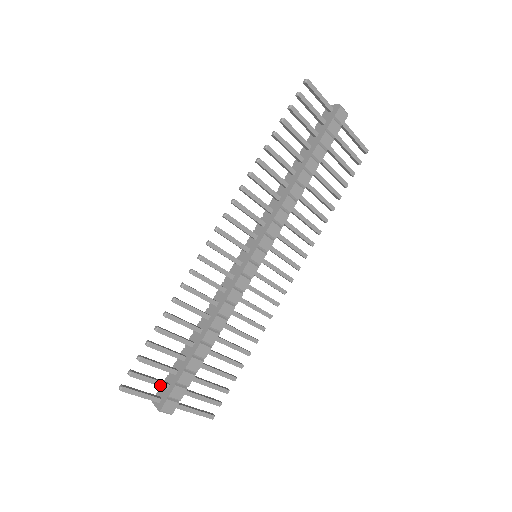
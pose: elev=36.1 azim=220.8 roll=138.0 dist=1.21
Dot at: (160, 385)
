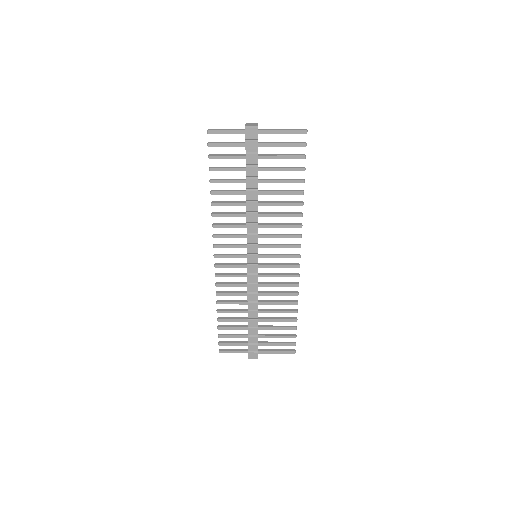
Dot at: (242, 345)
